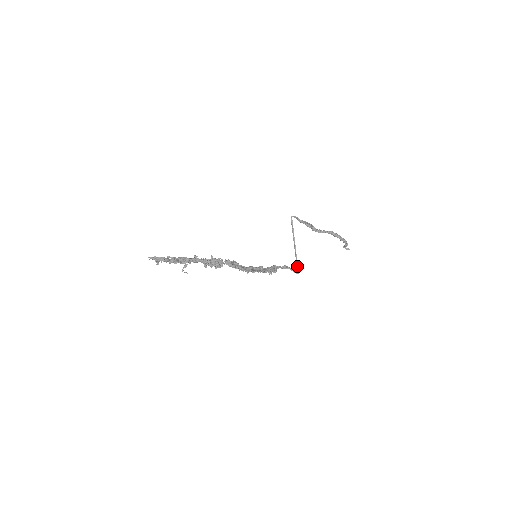
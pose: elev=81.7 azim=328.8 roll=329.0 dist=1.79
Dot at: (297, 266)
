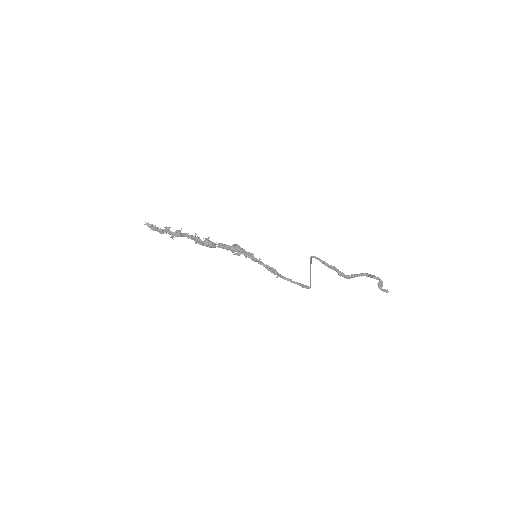
Dot at: (310, 283)
